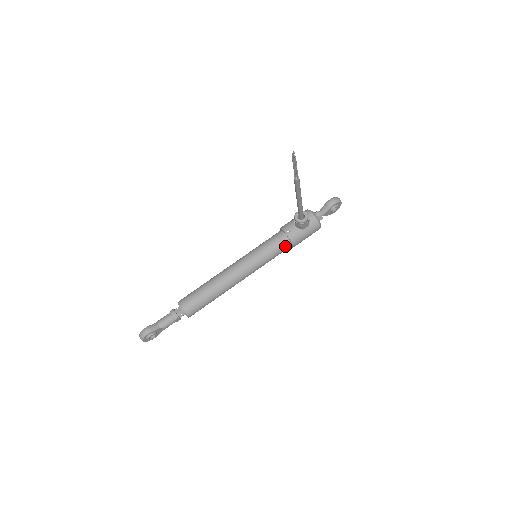
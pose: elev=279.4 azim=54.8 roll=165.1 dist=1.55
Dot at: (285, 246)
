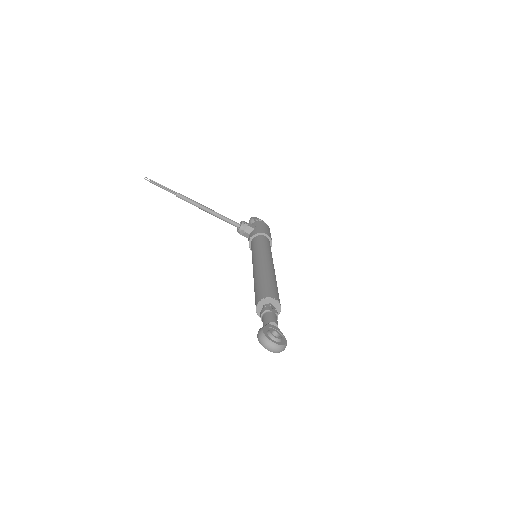
Dot at: (261, 238)
